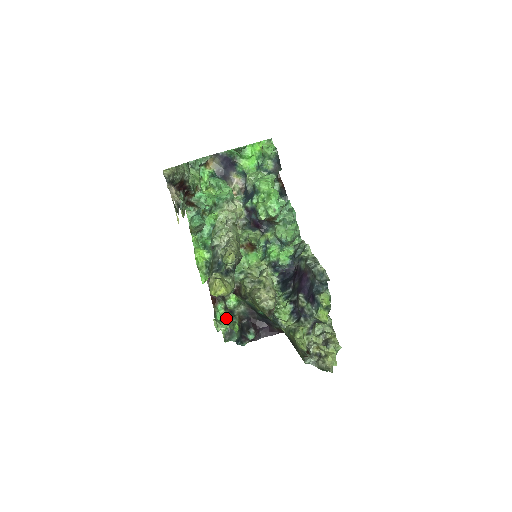
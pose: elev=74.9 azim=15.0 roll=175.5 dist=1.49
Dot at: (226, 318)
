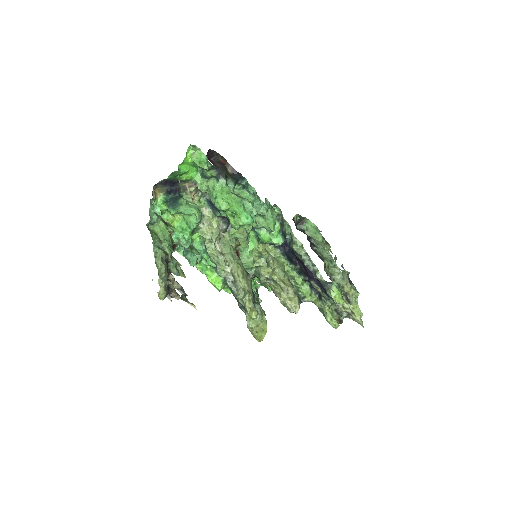
Dot at: (255, 277)
